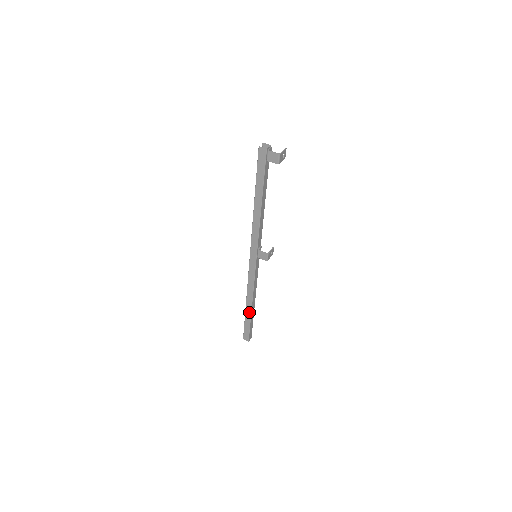
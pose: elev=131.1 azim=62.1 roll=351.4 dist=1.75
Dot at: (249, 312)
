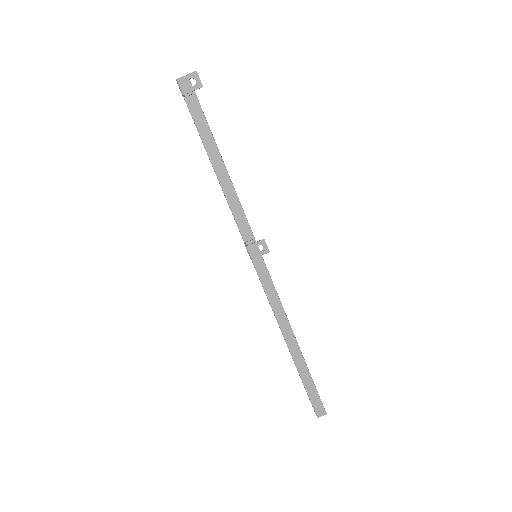
Dot at: (292, 358)
